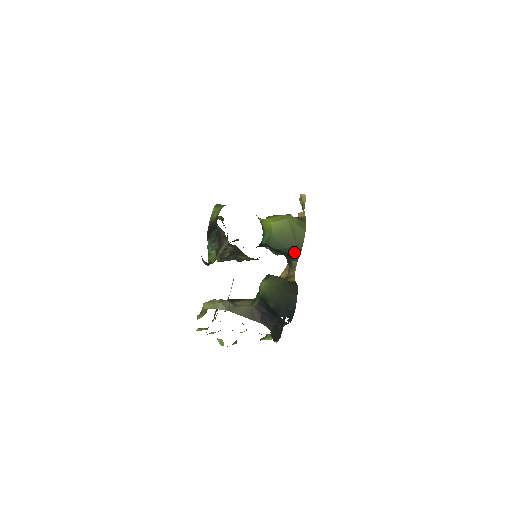
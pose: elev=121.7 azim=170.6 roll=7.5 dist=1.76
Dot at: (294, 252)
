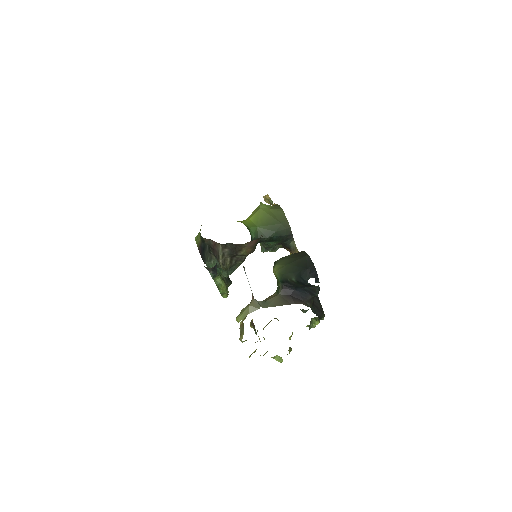
Dot at: (285, 232)
